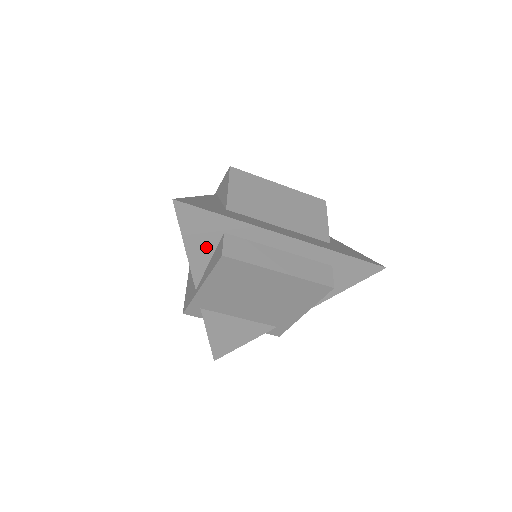
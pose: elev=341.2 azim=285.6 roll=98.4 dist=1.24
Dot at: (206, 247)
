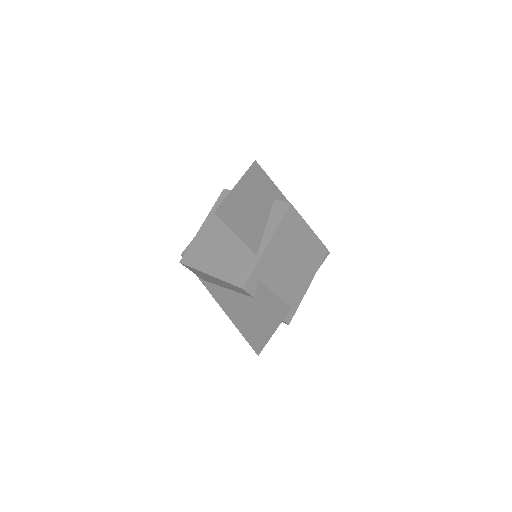
Dot at: (265, 210)
